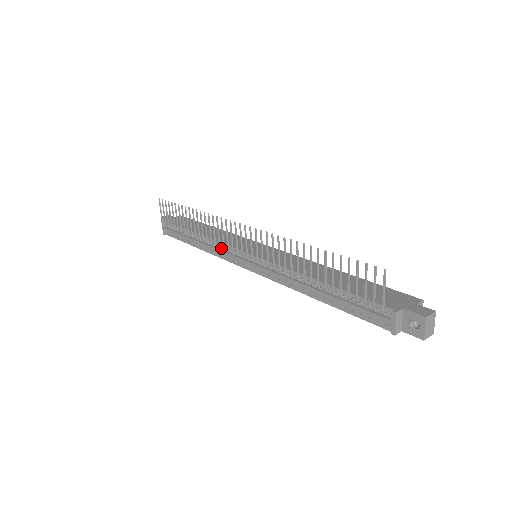
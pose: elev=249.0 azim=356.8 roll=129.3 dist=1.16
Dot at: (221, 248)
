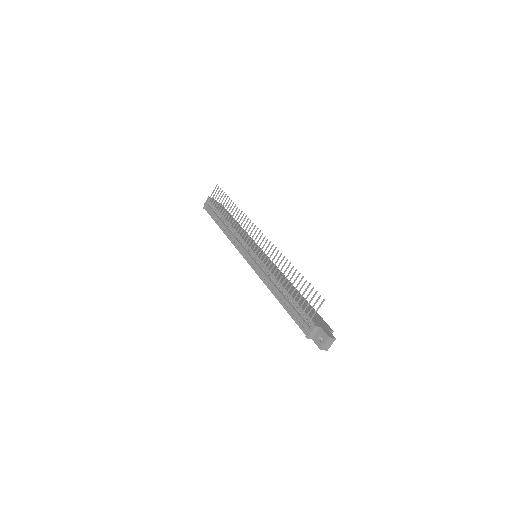
Dot at: (238, 238)
